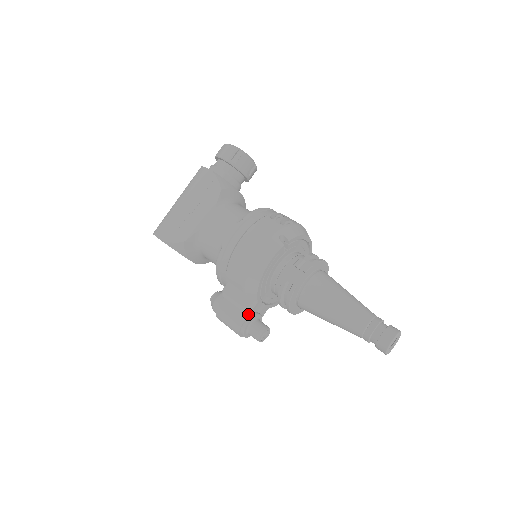
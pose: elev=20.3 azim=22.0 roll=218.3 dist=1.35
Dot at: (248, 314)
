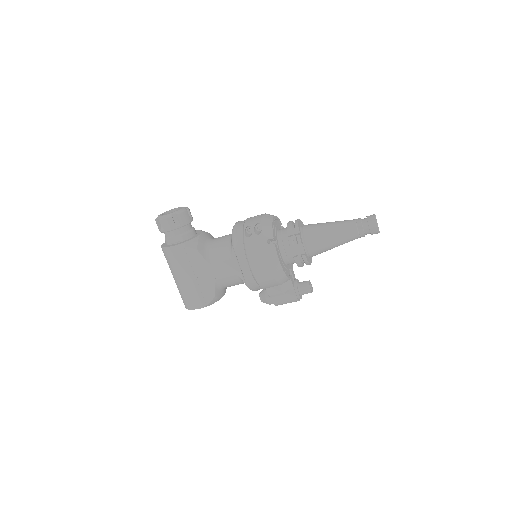
Dot at: (293, 289)
